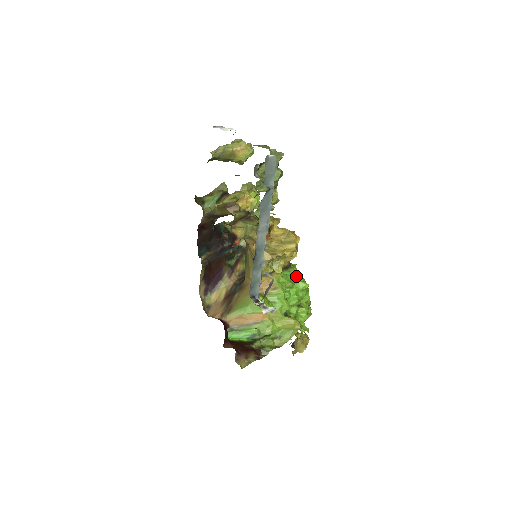
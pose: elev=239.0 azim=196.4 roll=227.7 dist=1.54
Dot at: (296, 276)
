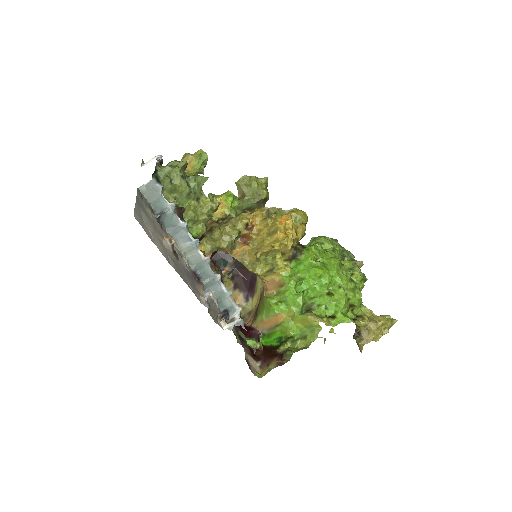
Dot at: (307, 263)
